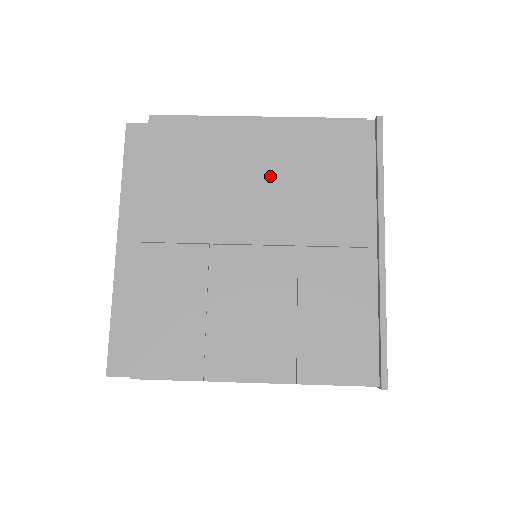
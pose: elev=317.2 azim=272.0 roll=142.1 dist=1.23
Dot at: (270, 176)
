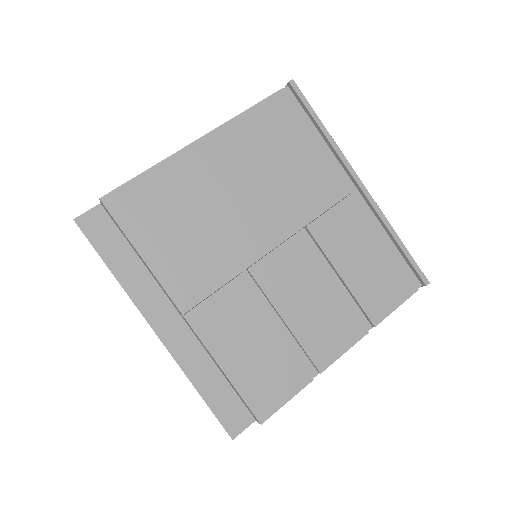
Dot at: (245, 185)
